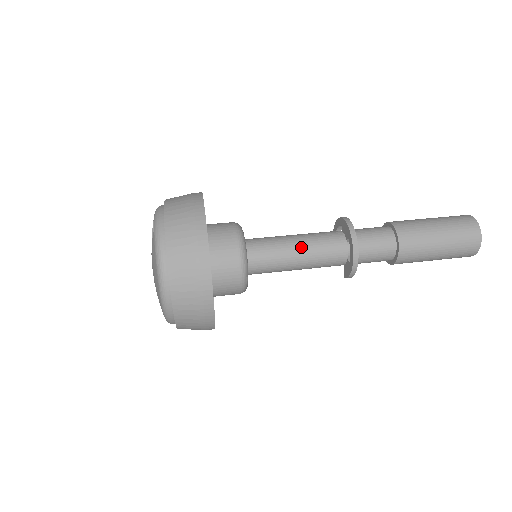
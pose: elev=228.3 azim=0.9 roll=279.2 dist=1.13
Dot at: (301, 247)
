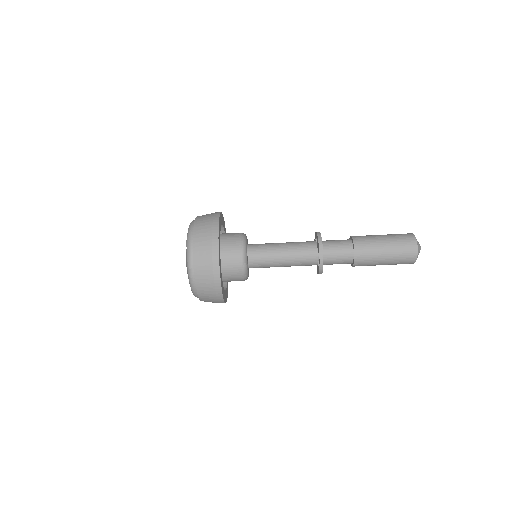
Dot at: (285, 256)
